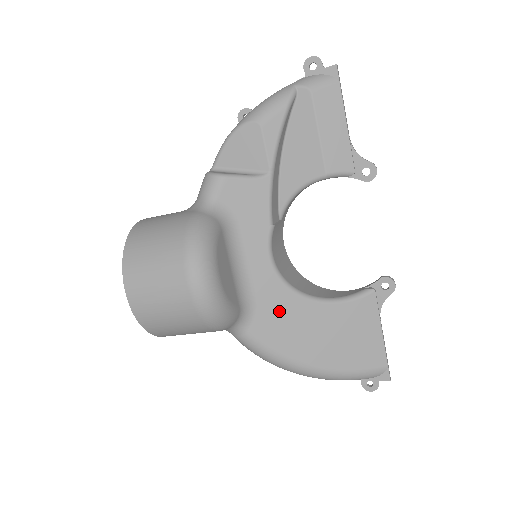
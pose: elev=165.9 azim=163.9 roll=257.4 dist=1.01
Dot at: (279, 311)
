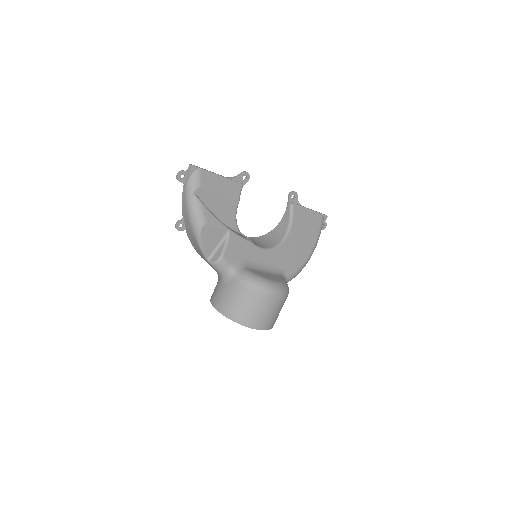
Dot at: (285, 257)
